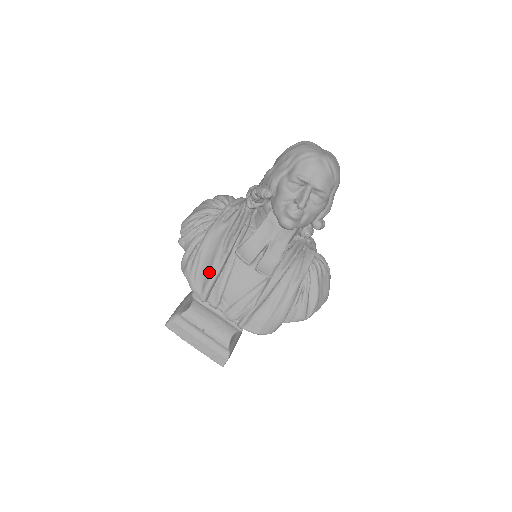
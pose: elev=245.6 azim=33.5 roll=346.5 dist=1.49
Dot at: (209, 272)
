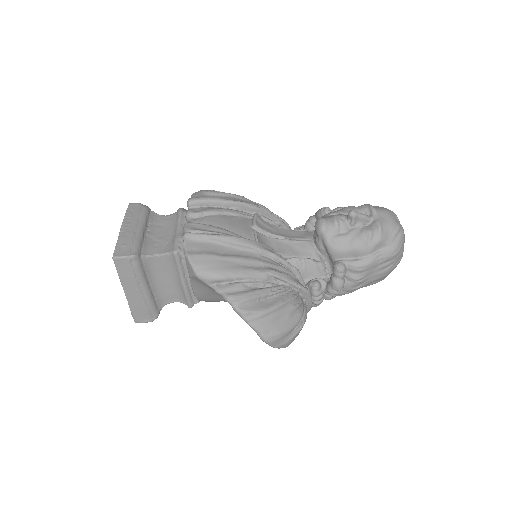
Dot at: (222, 197)
